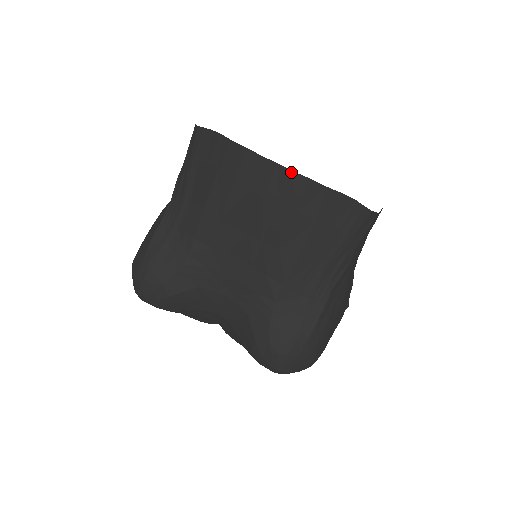
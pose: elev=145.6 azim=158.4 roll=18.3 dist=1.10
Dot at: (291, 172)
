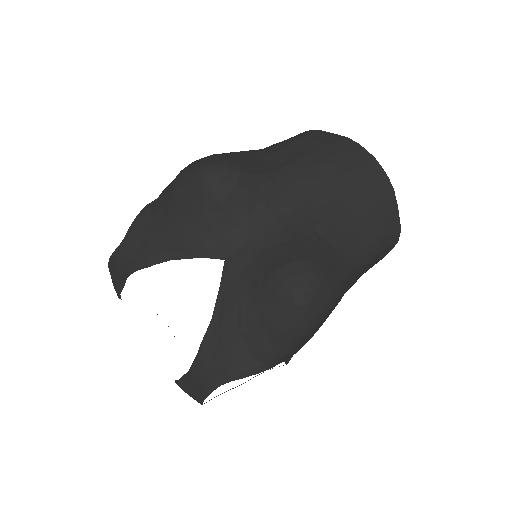
Dot at: (381, 167)
